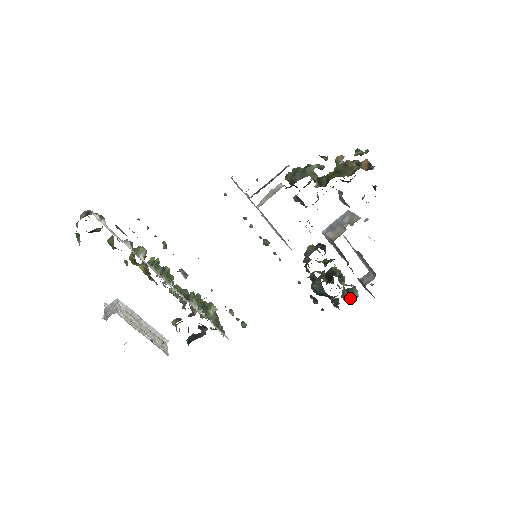
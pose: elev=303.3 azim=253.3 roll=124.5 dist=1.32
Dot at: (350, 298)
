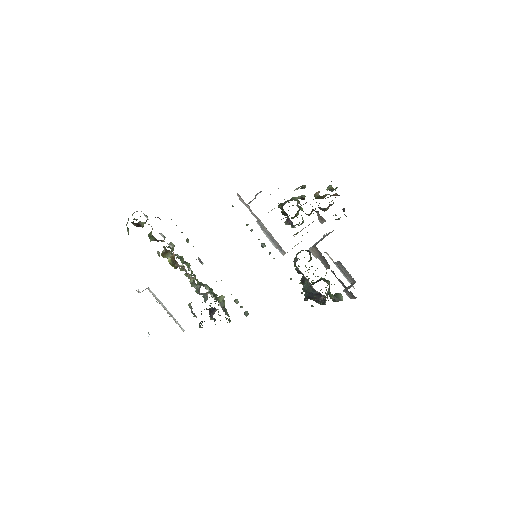
Dot at: (336, 300)
